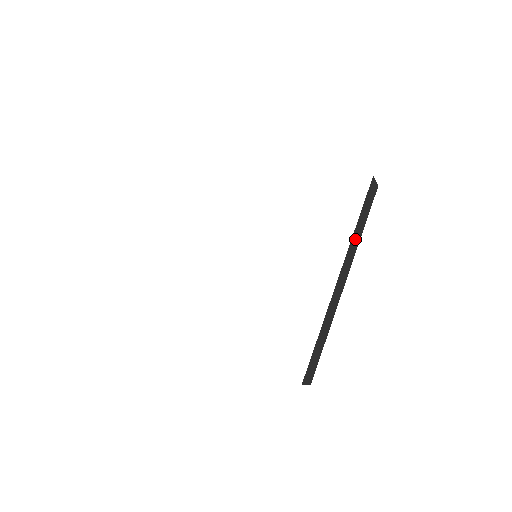
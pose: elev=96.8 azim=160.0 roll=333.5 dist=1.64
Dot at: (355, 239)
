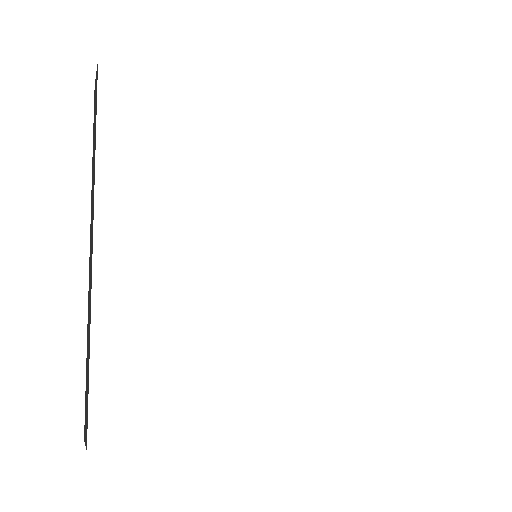
Dot at: occluded
